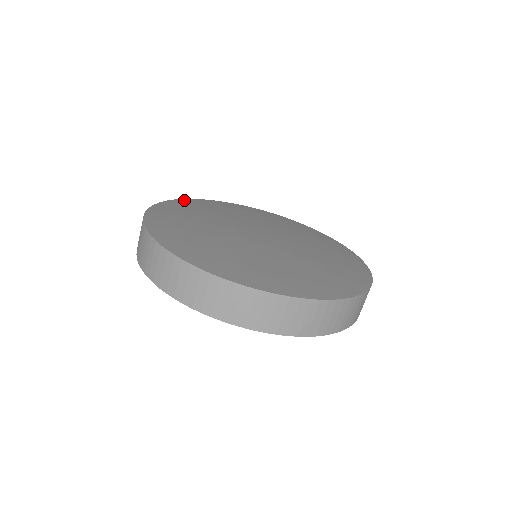
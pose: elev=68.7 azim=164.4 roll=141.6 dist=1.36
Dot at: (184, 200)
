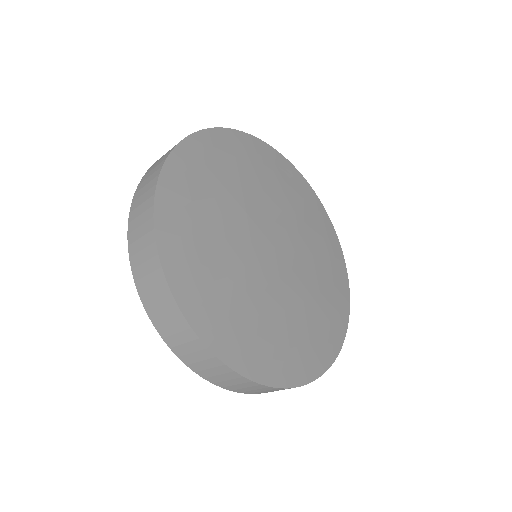
Dot at: (185, 147)
